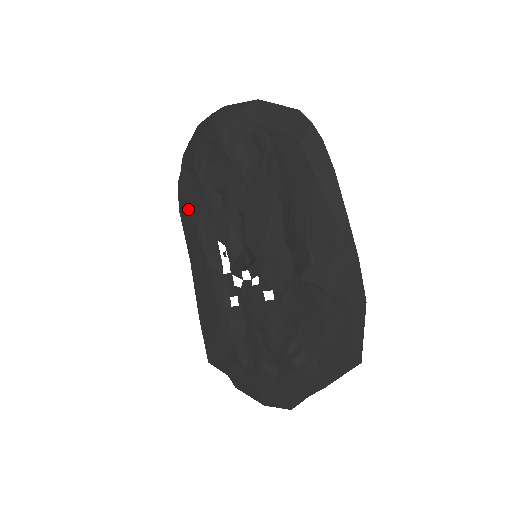
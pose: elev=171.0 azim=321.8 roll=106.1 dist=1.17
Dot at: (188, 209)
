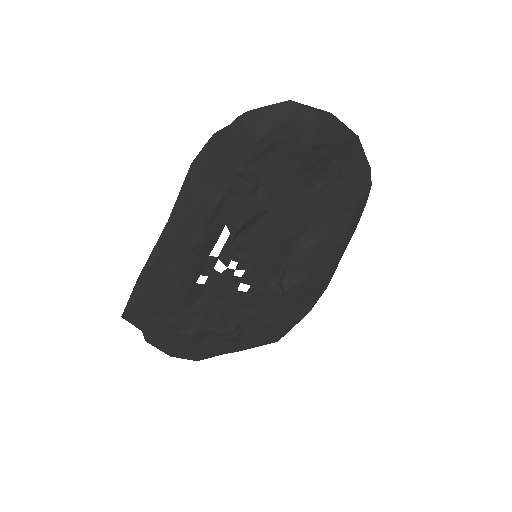
Dot at: (211, 175)
